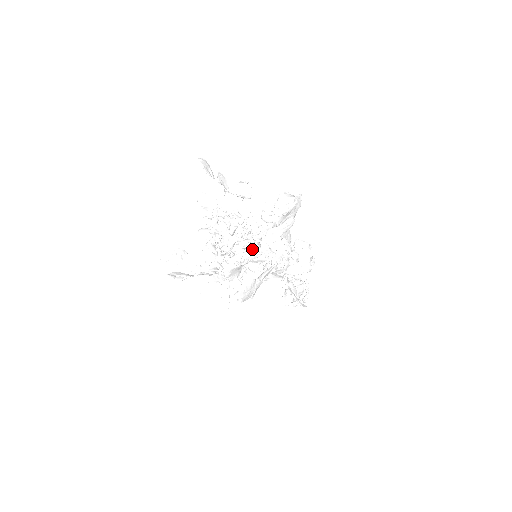
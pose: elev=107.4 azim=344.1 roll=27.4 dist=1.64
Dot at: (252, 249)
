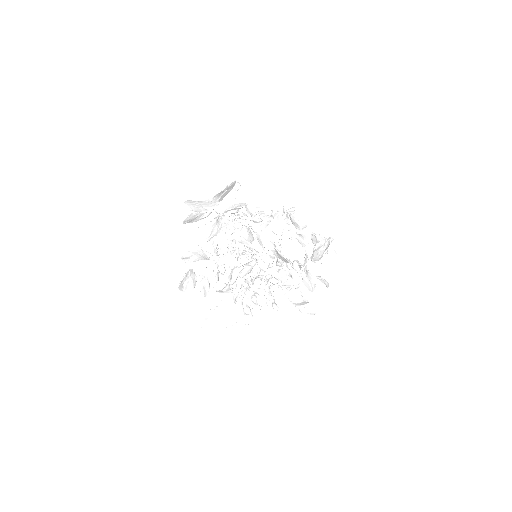
Dot at: (254, 305)
